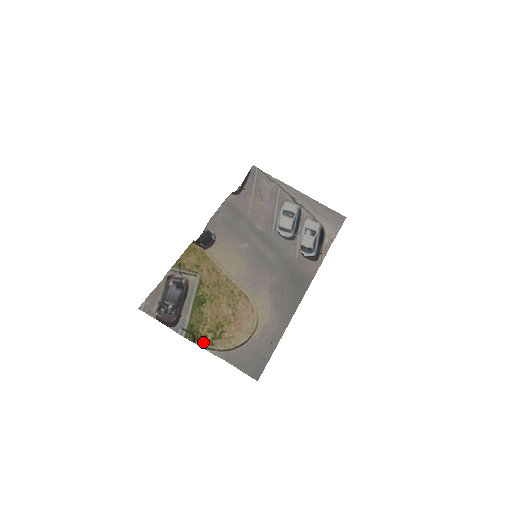
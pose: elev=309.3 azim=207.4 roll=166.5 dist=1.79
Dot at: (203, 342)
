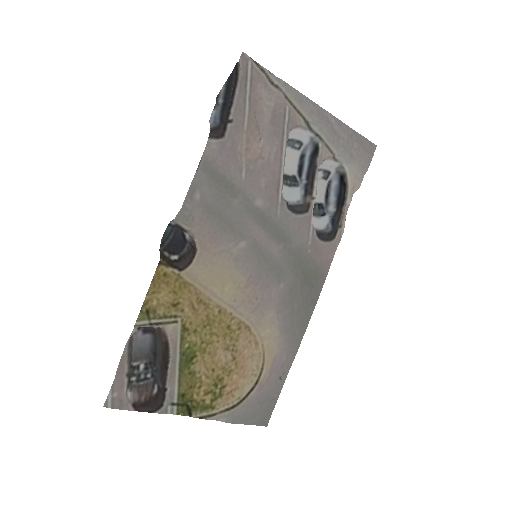
Dot at: (201, 410)
